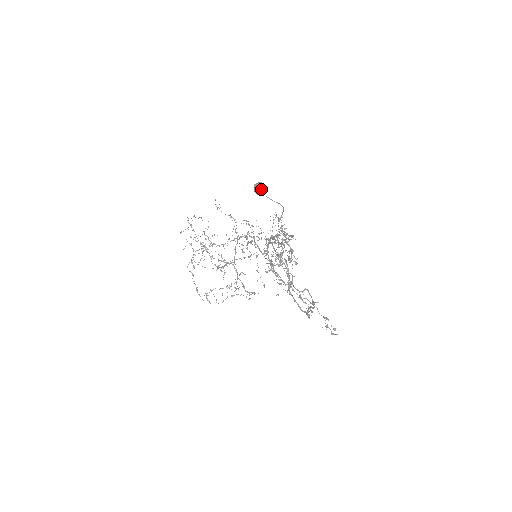
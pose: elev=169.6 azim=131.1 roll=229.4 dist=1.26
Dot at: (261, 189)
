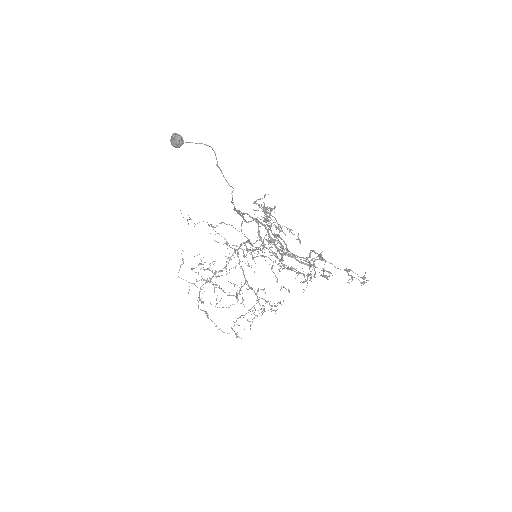
Dot at: (176, 138)
